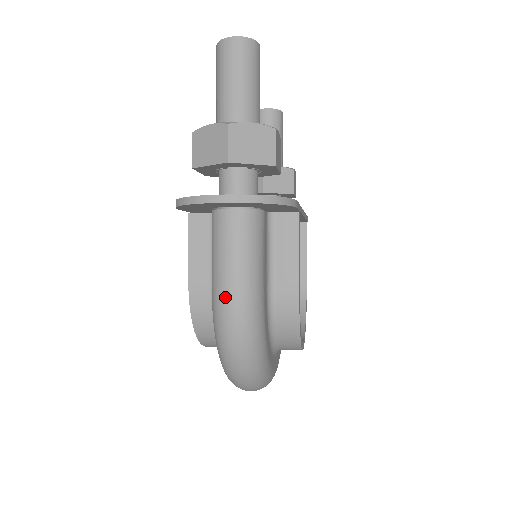
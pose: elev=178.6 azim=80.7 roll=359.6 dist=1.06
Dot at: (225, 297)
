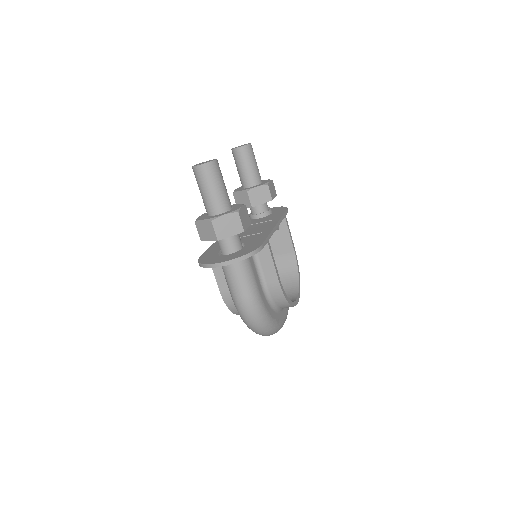
Dot at: (239, 303)
